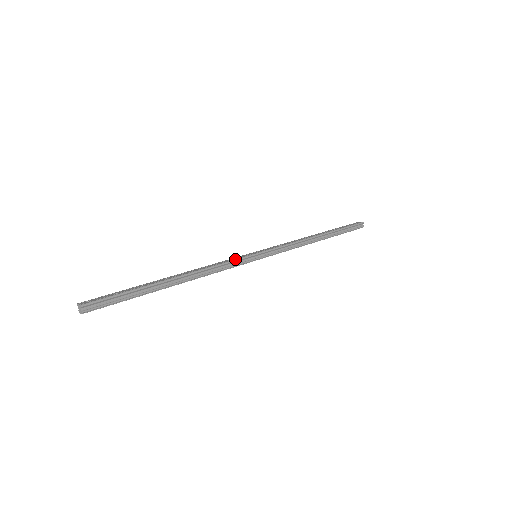
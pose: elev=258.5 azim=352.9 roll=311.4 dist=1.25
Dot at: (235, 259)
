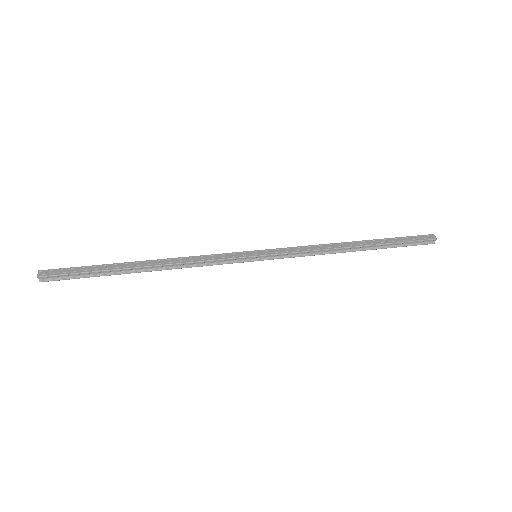
Dot at: (224, 258)
